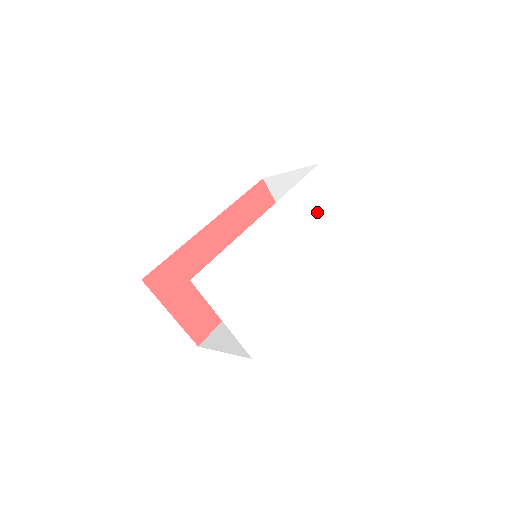
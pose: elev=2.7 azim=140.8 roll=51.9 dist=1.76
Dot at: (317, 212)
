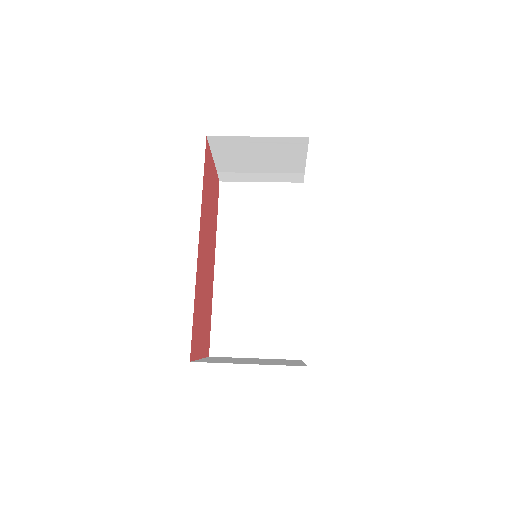
Dot at: occluded
